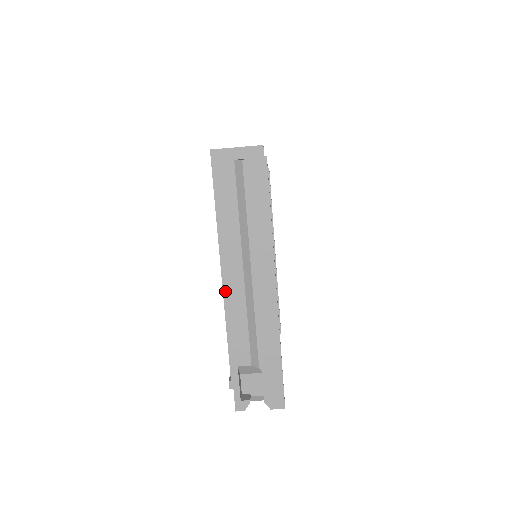
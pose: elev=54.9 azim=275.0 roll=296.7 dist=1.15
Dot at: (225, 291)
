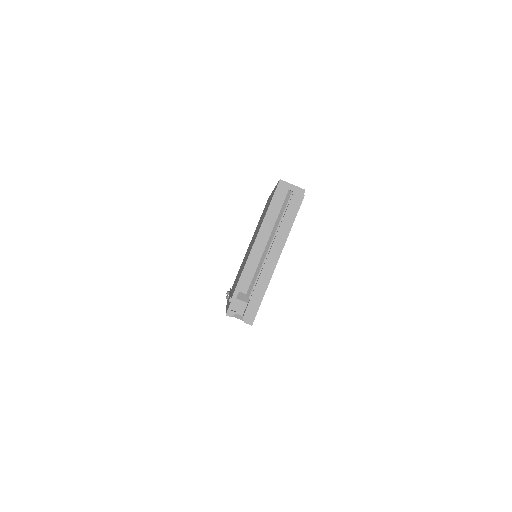
Dot at: (253, 250)
